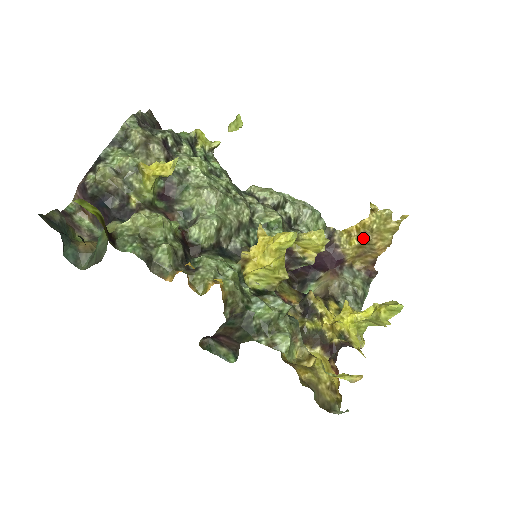
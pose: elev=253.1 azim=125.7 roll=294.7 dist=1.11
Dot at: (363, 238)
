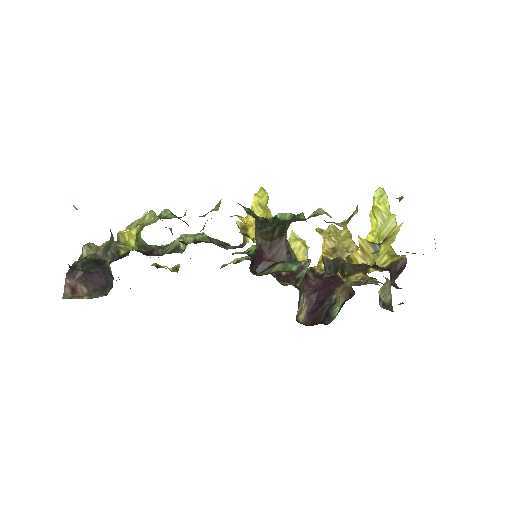
Dot at: (335, 252)
